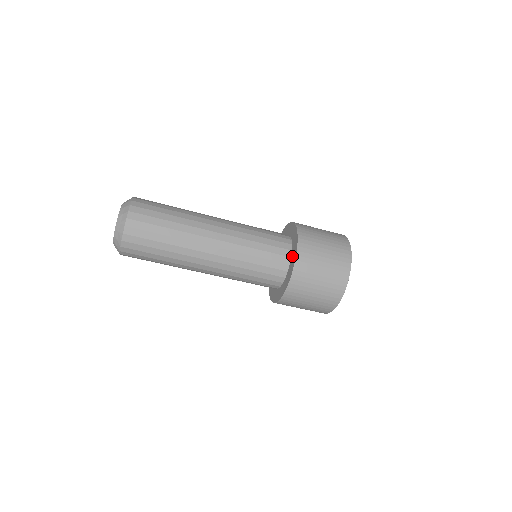
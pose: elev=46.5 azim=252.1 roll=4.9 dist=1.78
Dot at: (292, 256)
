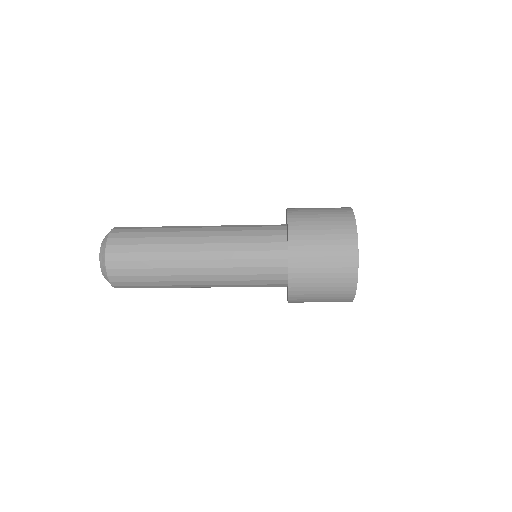
Dot at: occluded
